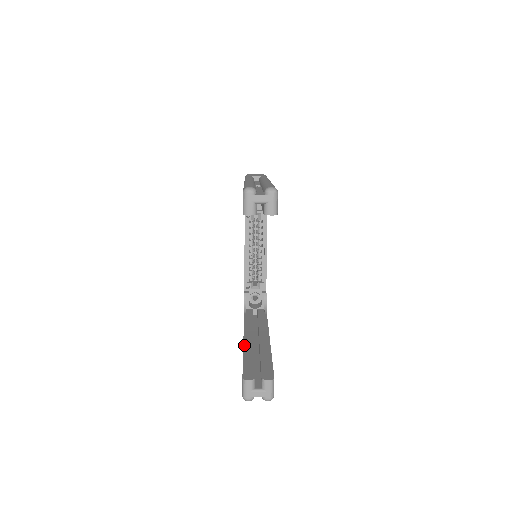
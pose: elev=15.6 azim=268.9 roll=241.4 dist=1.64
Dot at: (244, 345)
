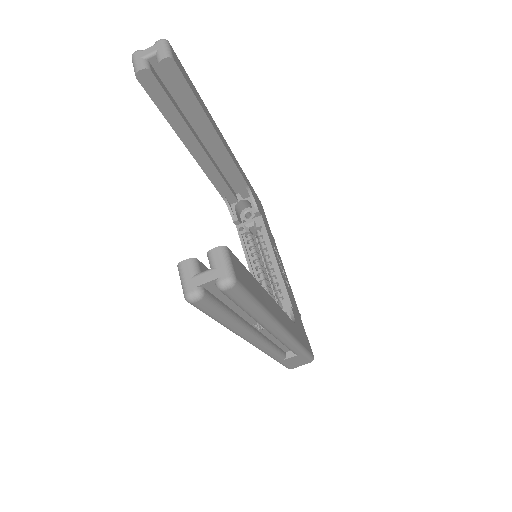
Dot at: occluded
